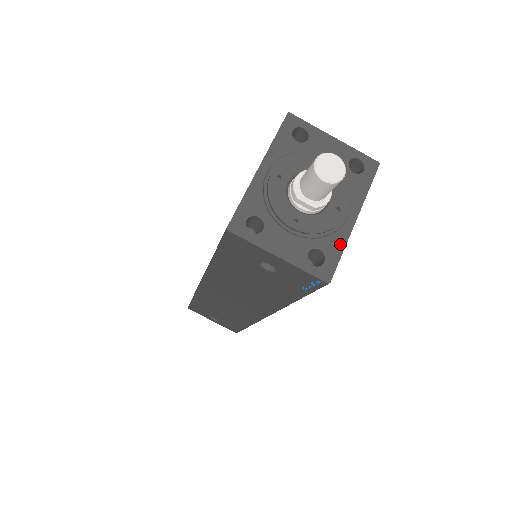
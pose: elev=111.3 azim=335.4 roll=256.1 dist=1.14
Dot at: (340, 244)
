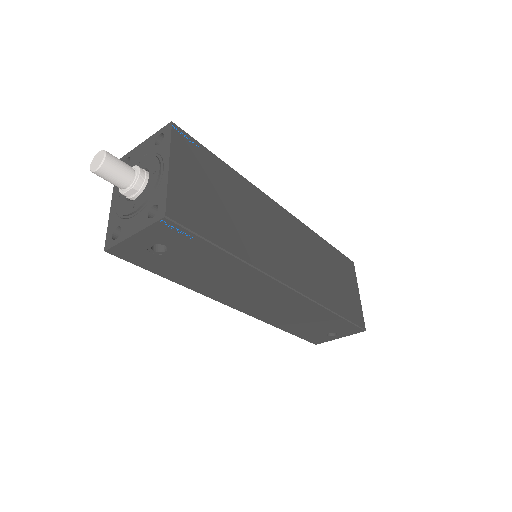
Dot at: (164, 189)
